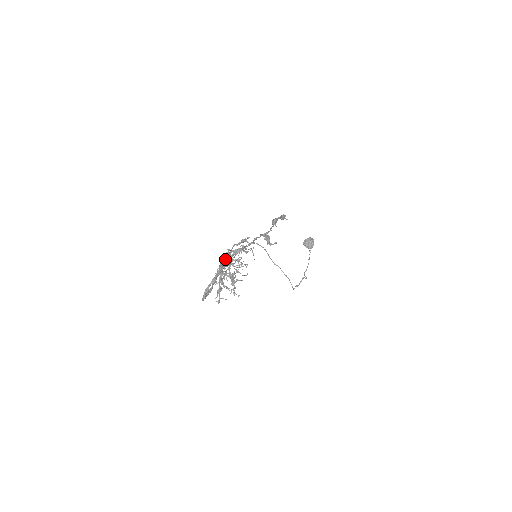
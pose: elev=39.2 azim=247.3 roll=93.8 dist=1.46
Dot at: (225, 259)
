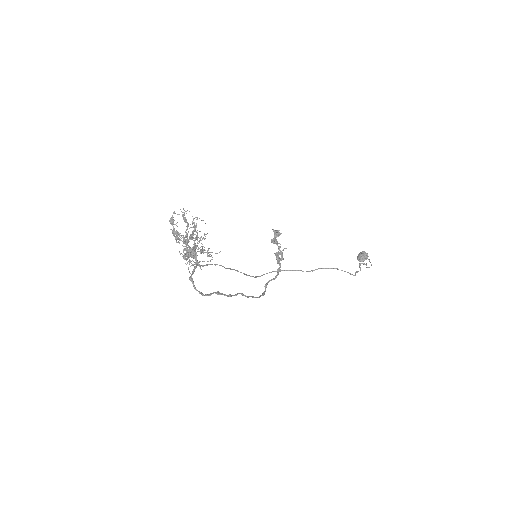
Dot at: (175, 237)
